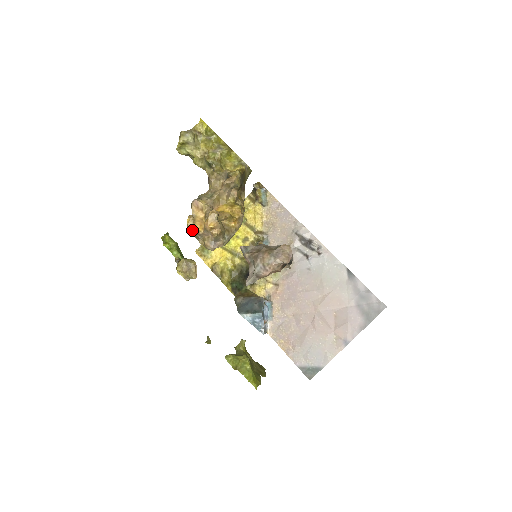
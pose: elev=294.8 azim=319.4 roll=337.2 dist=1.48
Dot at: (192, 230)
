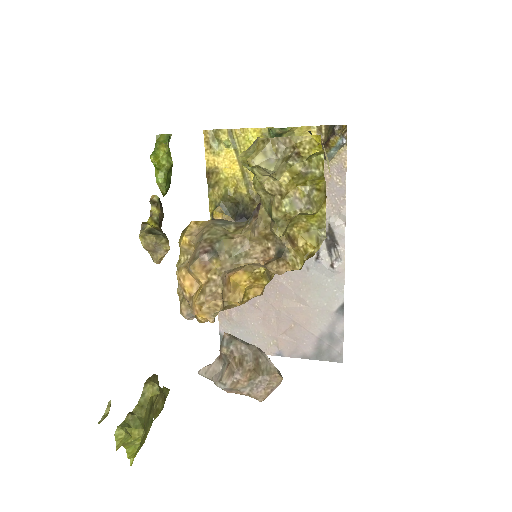
Dot at: (177, 275)
